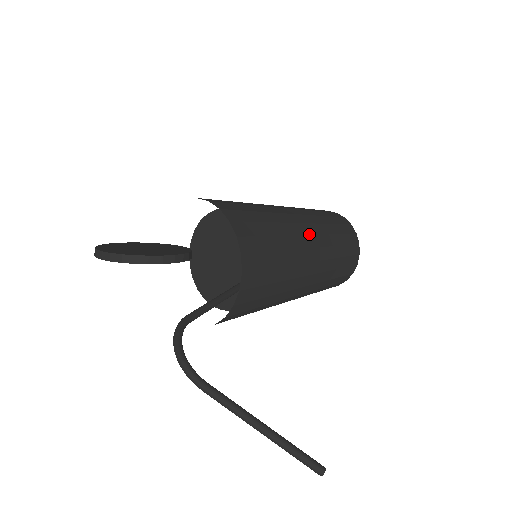
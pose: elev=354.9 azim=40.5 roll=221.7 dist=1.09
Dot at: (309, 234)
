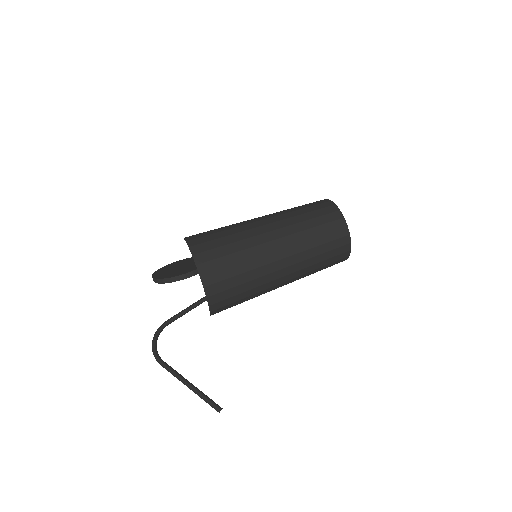
Dot at: (275, 239)
